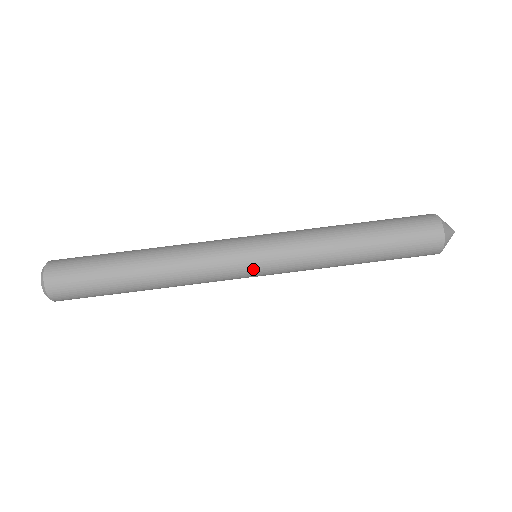
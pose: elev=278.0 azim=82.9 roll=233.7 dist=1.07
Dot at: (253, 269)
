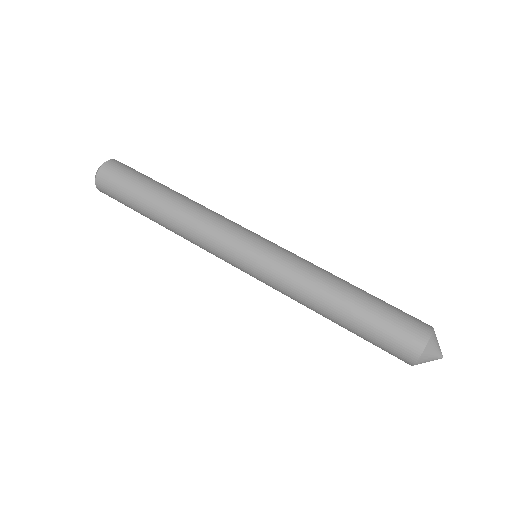
Dot at: (254, 241)
